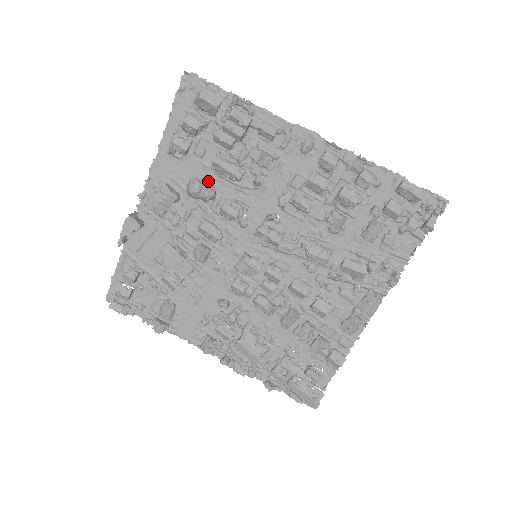
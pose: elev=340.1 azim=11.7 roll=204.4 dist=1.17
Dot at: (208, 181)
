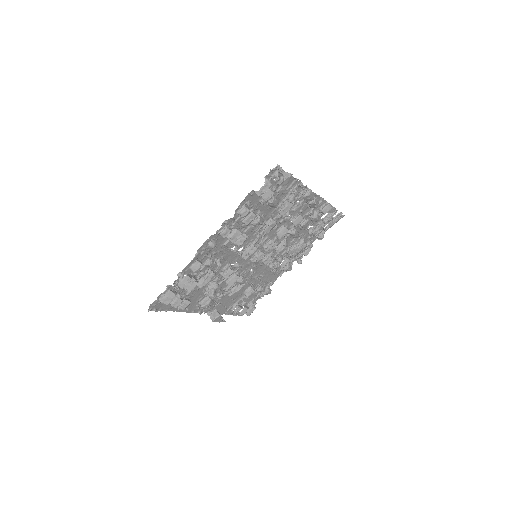
Dot at: (207, 285)
